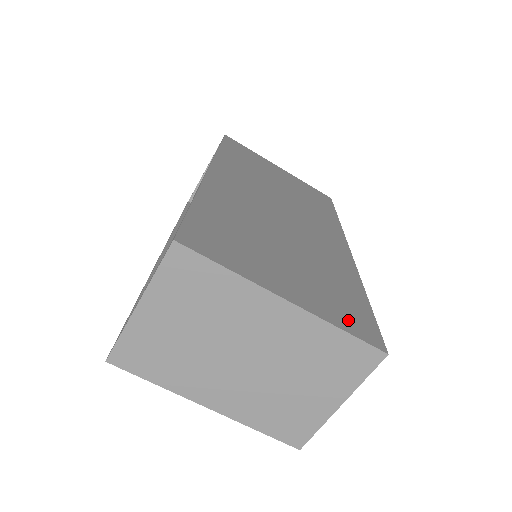
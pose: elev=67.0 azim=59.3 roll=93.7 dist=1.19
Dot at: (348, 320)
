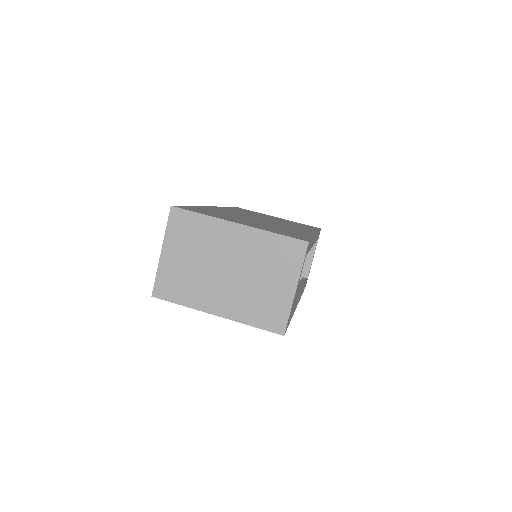
Dot at: (284, 234)
